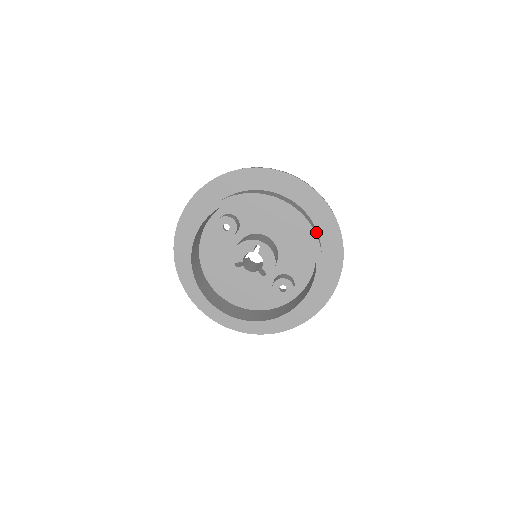
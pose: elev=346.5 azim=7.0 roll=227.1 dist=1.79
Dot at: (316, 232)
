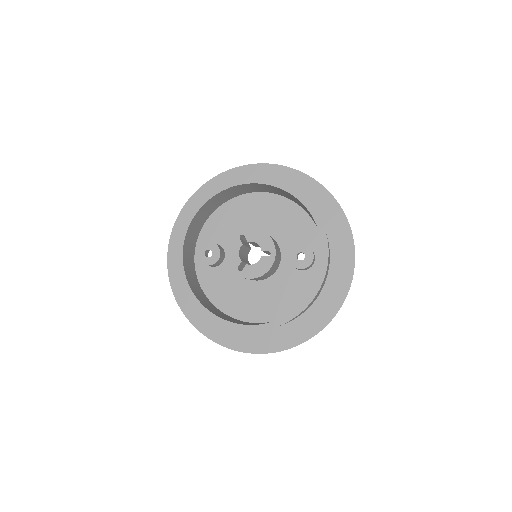
Dot at: occluded
